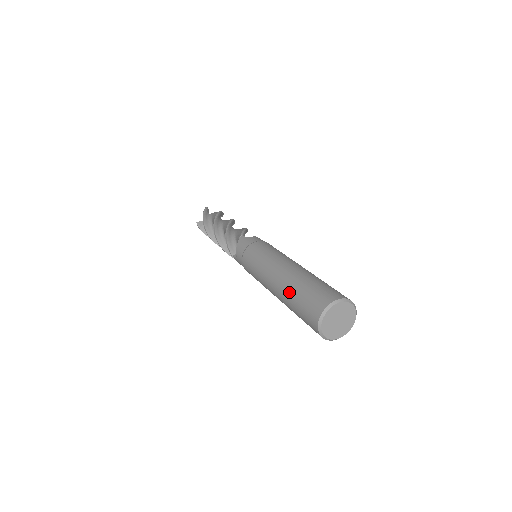
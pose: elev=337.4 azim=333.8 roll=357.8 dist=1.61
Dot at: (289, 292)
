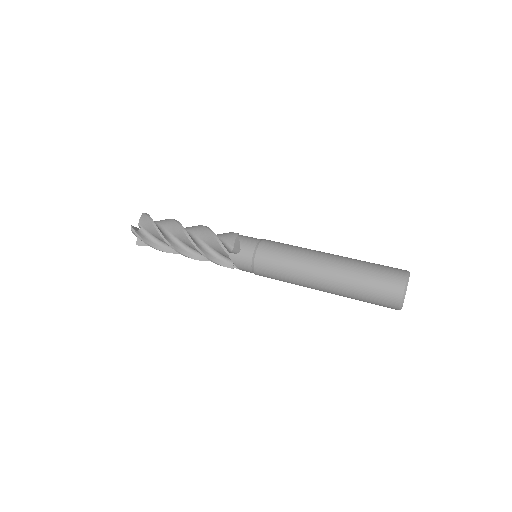
Dot at: (354, 269)
